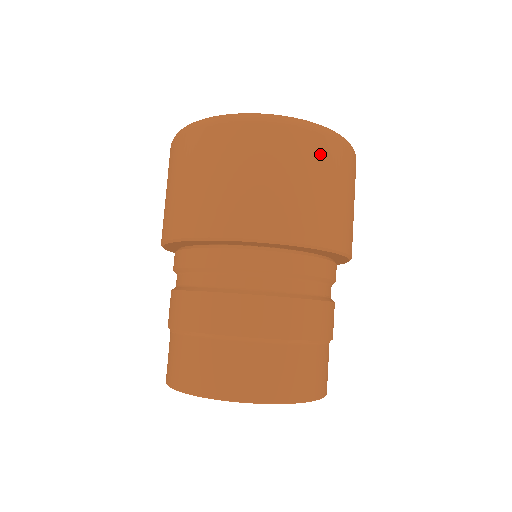
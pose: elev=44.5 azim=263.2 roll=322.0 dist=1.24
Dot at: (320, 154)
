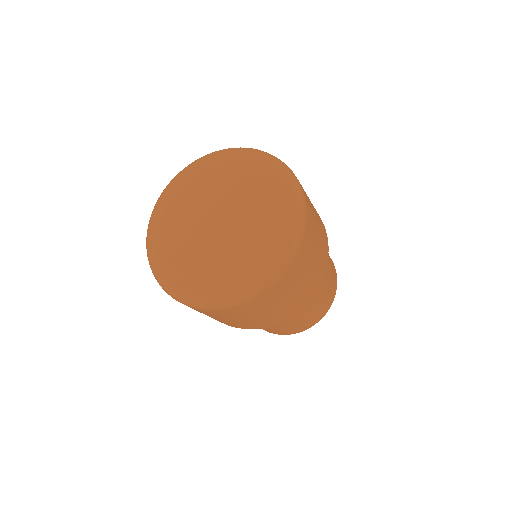
Dot at: (265, 301)
